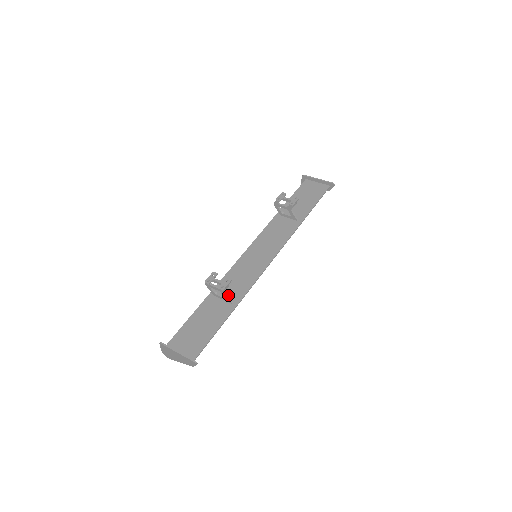
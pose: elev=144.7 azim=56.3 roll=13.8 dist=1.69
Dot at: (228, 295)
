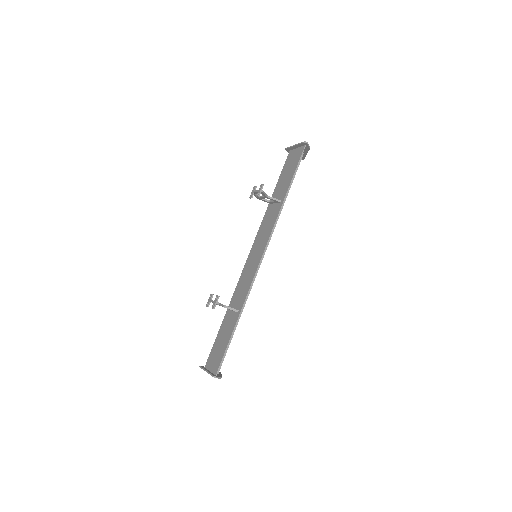
Dot at: (236, 305)
